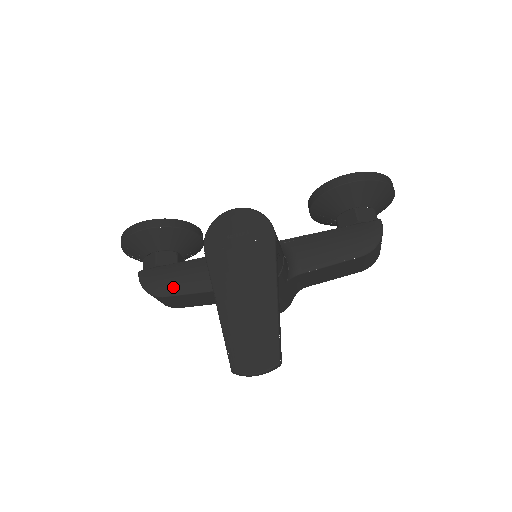
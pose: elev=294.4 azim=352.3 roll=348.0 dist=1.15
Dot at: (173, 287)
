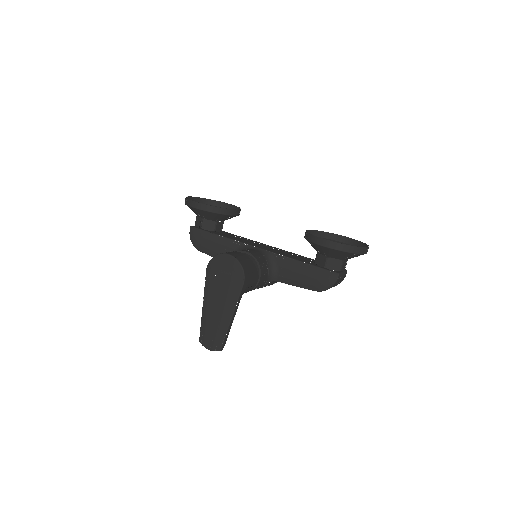
Dot at: (206, 249)
